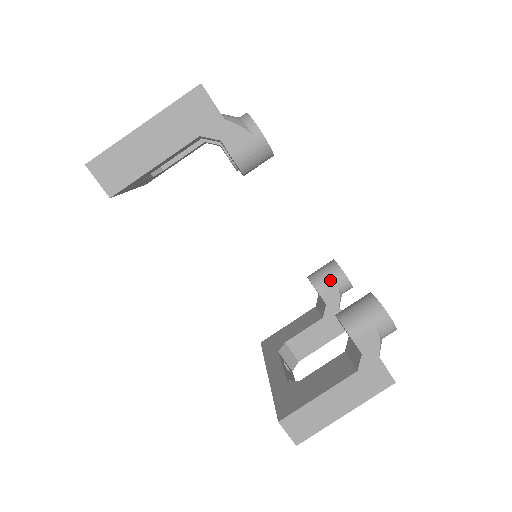
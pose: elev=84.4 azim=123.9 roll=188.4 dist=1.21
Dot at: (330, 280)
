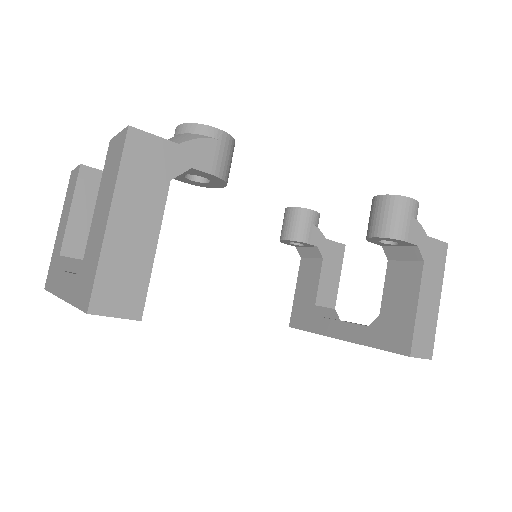
Dot at: (304, 225)
